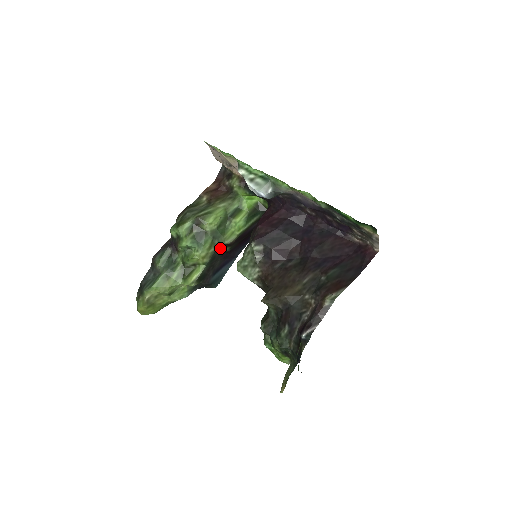
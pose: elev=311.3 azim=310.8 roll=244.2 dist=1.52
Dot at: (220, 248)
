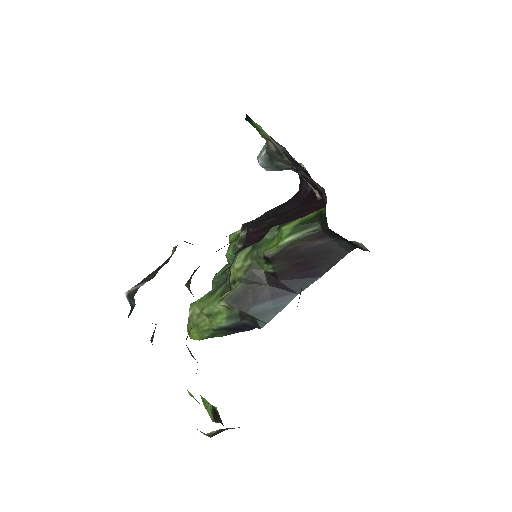
Dot at: (261, 264)
